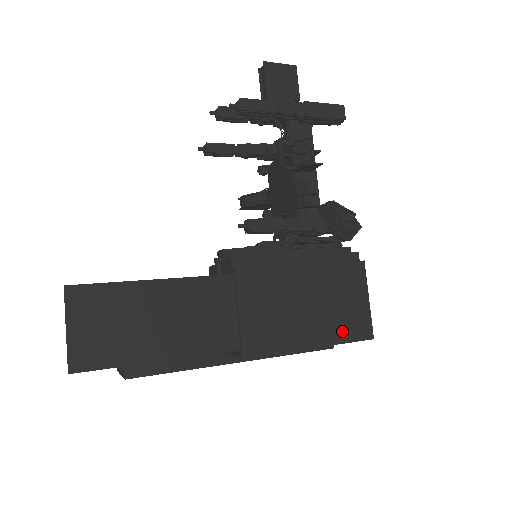
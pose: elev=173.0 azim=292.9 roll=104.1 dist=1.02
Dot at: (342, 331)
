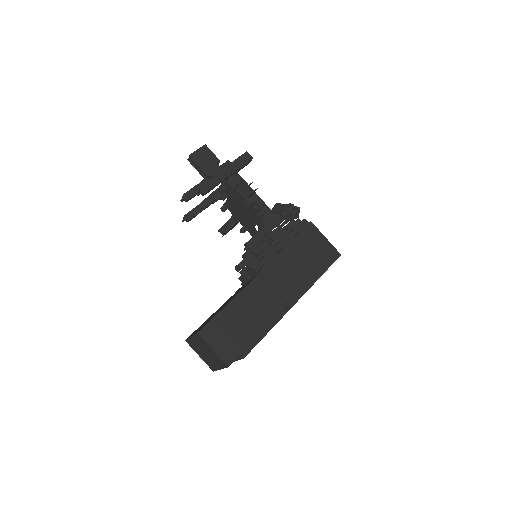
Dot at: (325, 262)
